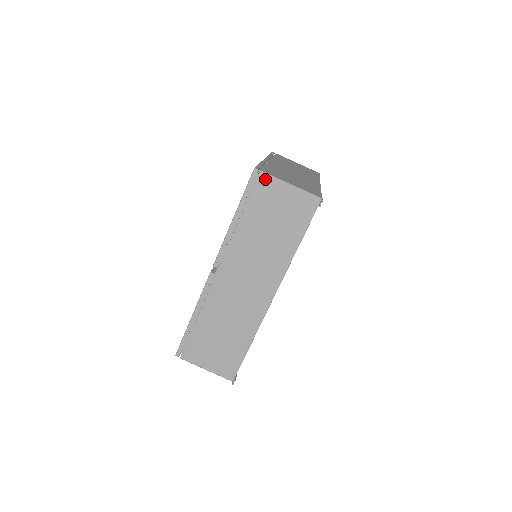
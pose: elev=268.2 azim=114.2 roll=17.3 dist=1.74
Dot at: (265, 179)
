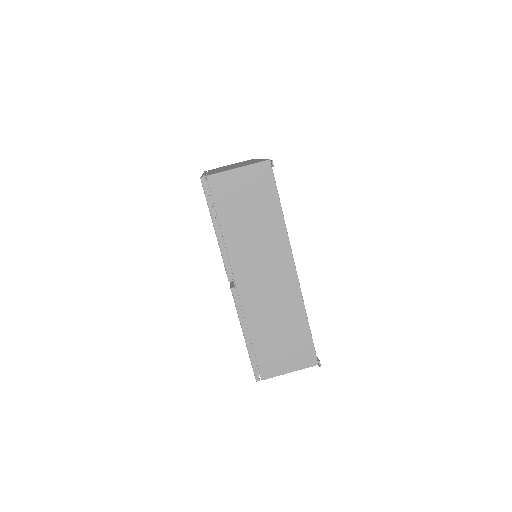
Dot at: (215, 179)
